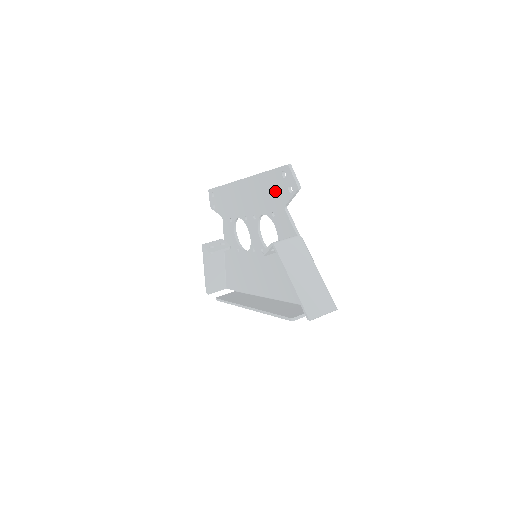
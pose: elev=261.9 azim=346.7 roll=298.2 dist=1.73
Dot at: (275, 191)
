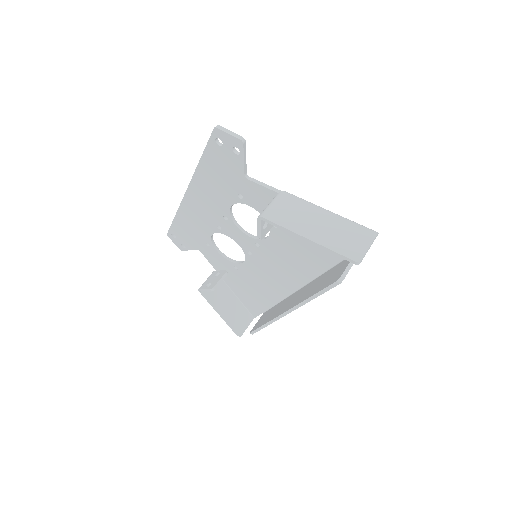
Dot at: (224, 169)
